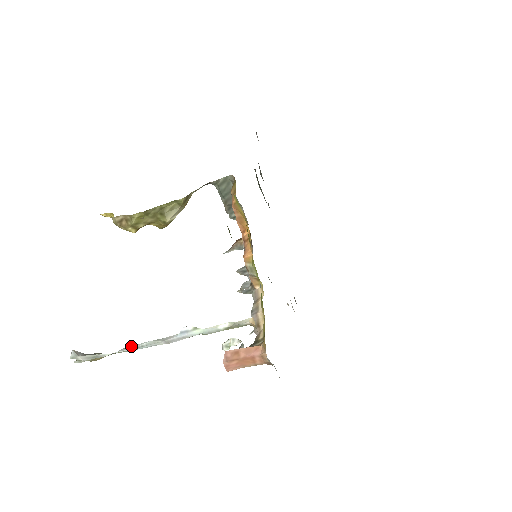
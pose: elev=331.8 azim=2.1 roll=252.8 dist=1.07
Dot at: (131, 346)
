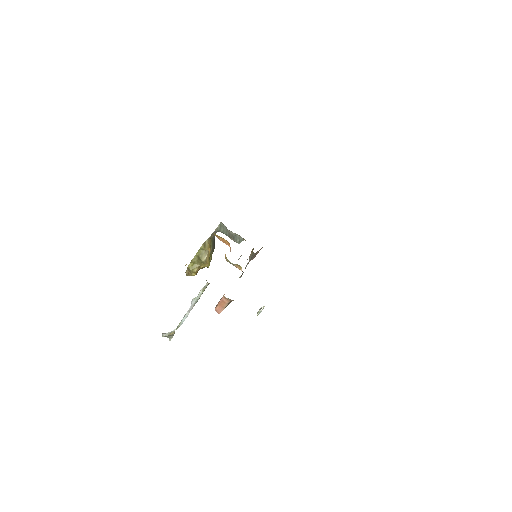
Dot at: (181, 321)
